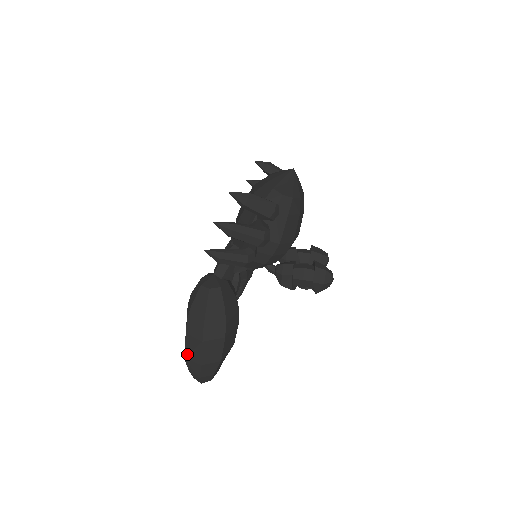
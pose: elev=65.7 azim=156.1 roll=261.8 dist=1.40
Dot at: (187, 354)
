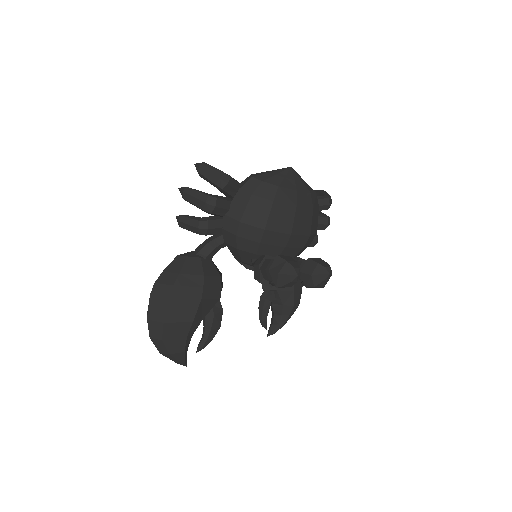
Dot at: (147, 311)
